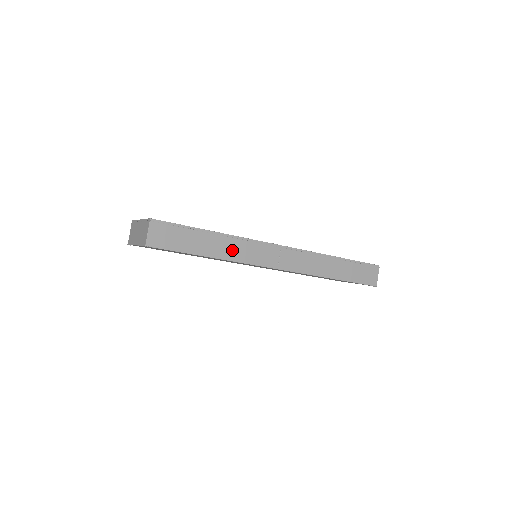
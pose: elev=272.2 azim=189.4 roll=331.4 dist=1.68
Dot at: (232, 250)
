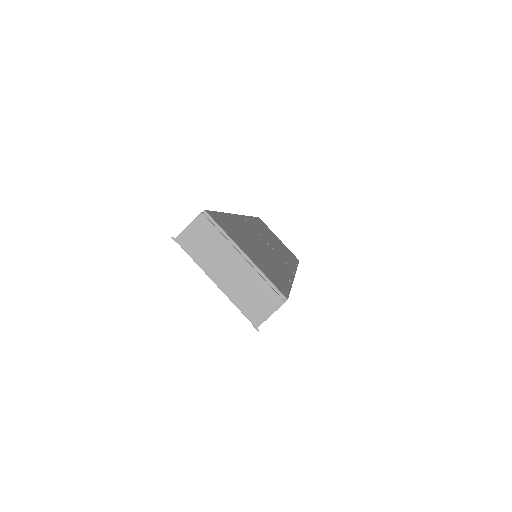
Dot at: occluded
